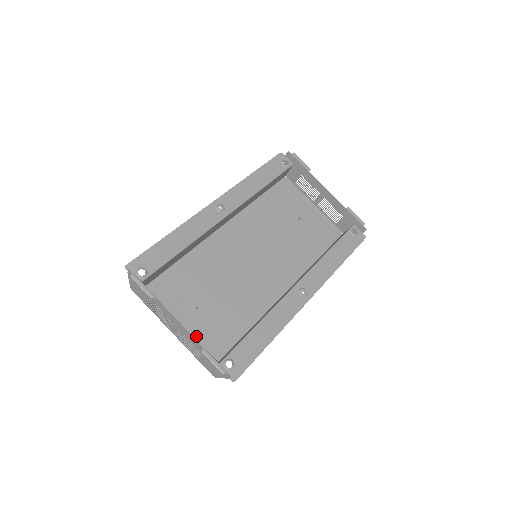
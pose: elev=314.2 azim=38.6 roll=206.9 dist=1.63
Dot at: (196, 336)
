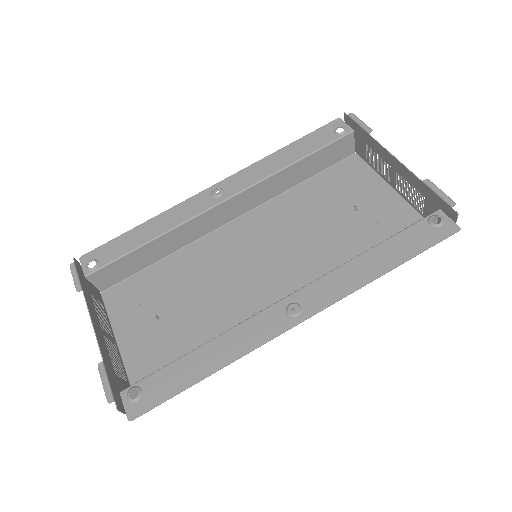
Dot at: (141, 353)
